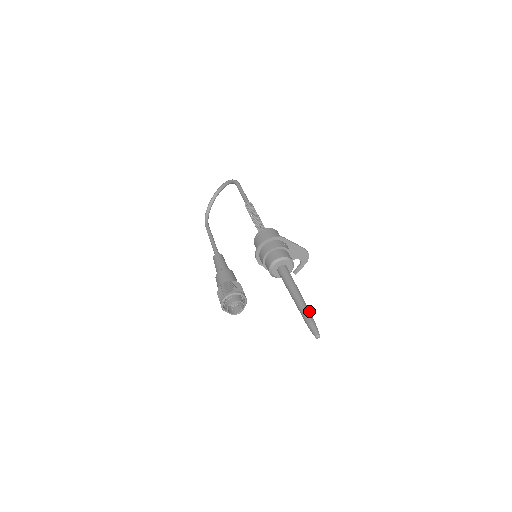
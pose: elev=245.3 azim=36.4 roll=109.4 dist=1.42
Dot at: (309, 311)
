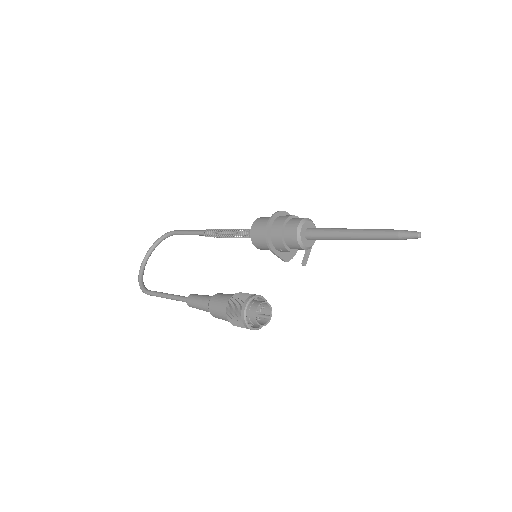
Dot at: (384, 230)
